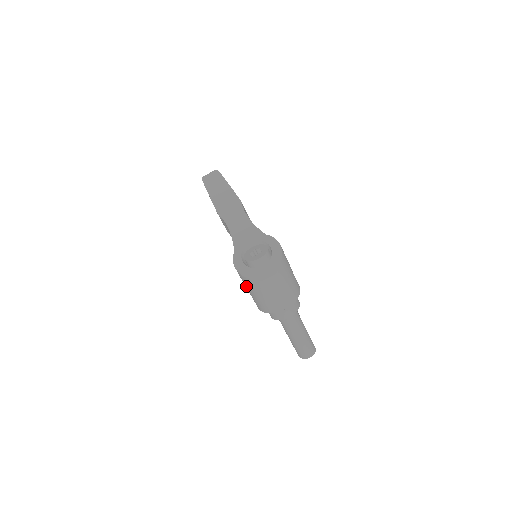
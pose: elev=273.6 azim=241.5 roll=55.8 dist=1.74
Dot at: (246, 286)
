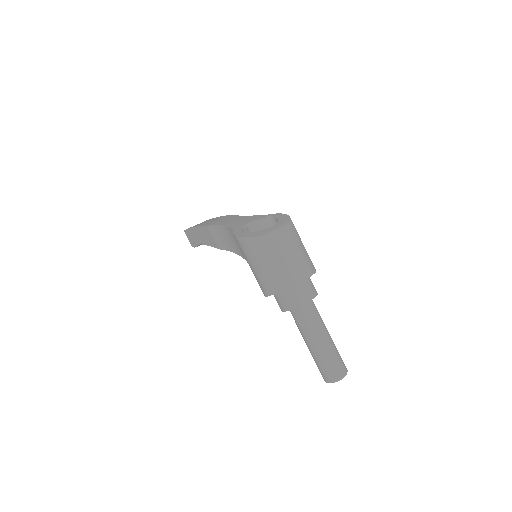
Dot at: (252, 257)
